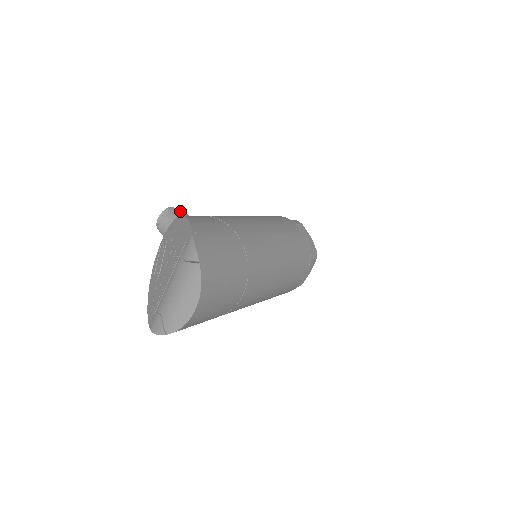
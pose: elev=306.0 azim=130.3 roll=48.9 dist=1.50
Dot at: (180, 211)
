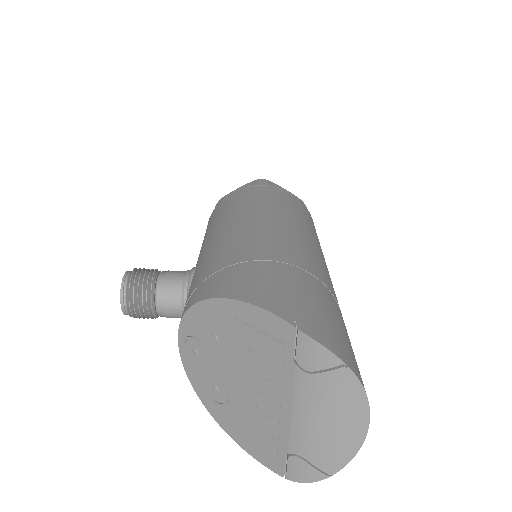
Dot at: (144, 272)
